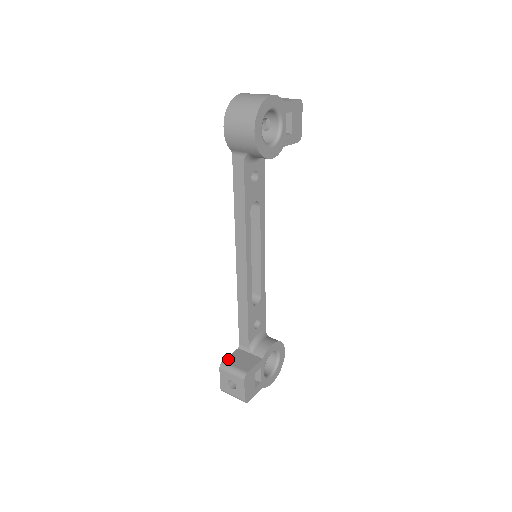
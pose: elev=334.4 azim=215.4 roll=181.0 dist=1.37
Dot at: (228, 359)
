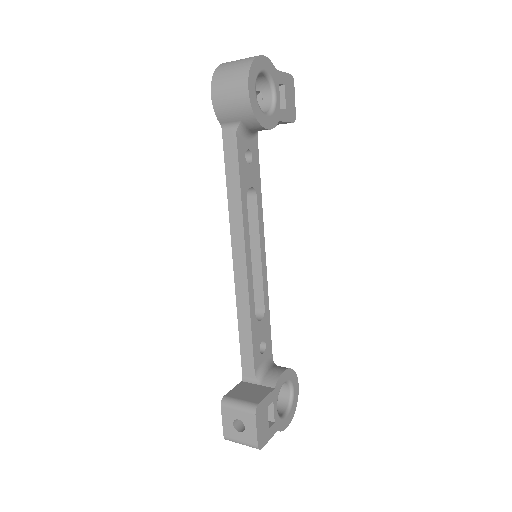
Dot at: (231, 393)
